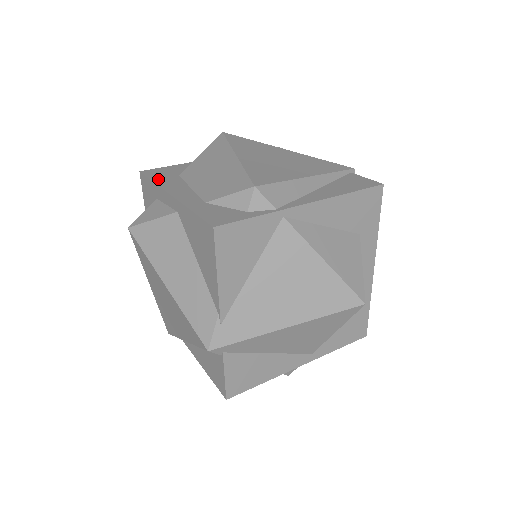
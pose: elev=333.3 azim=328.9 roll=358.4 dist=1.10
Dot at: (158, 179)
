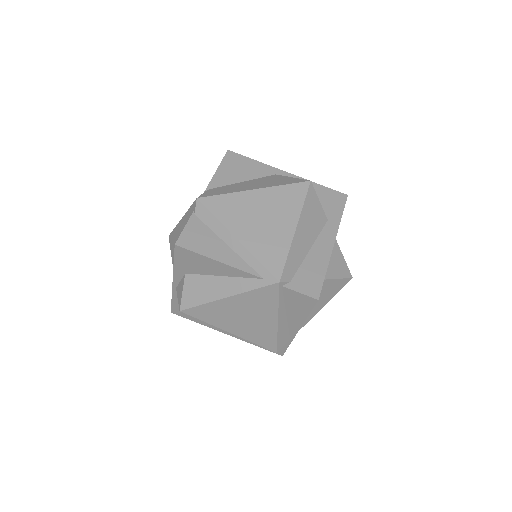
Dot at: (195, 320)
